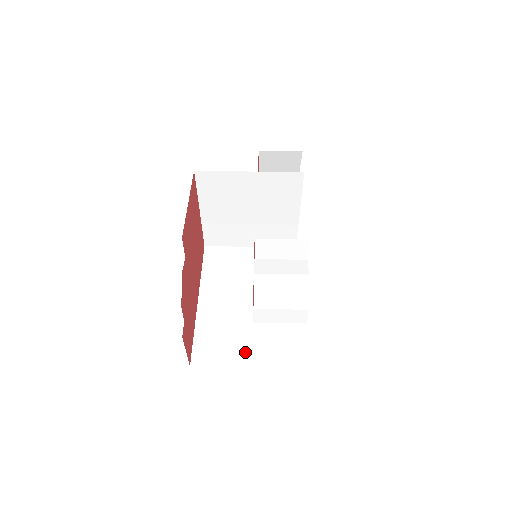
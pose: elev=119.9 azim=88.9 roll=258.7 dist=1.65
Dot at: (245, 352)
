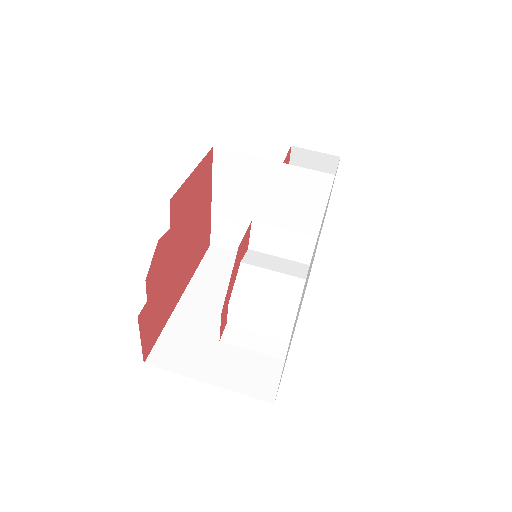
Dot at: (213, 366)
